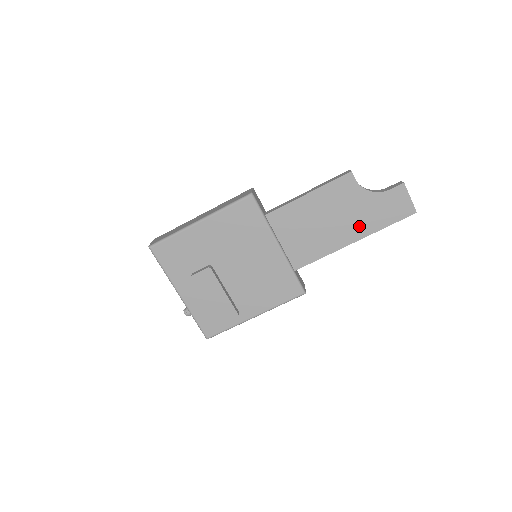
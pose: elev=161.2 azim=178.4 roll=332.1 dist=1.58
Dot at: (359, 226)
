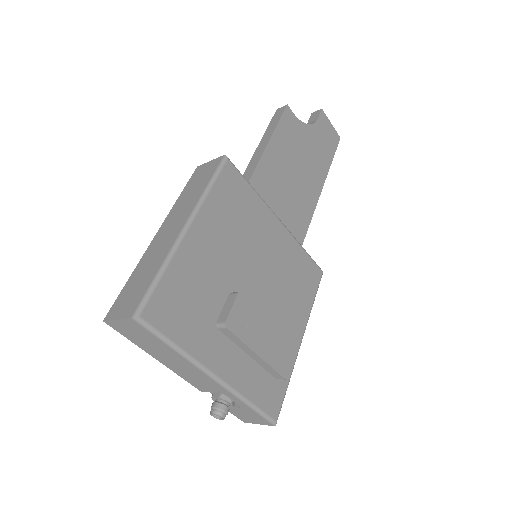
Dot at: (317, 167)
